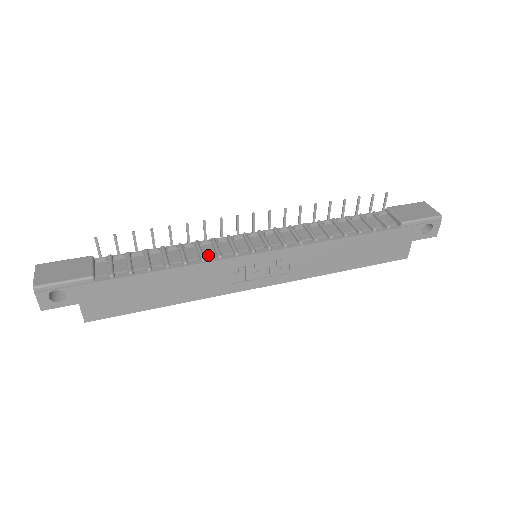
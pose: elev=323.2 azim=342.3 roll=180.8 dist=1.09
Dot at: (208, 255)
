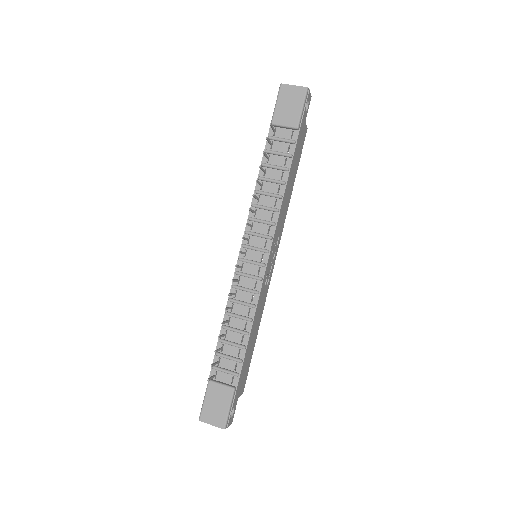
Dot at: (250, 299)
